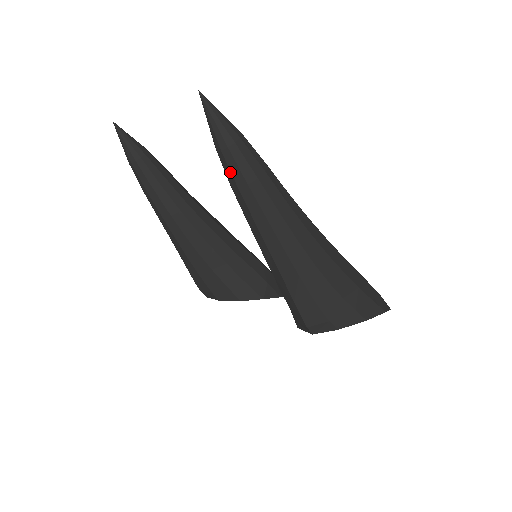
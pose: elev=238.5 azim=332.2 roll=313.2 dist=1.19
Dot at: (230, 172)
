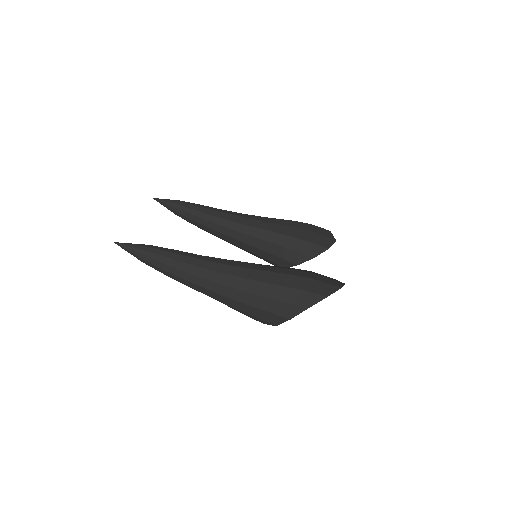
Dot at: occluded
